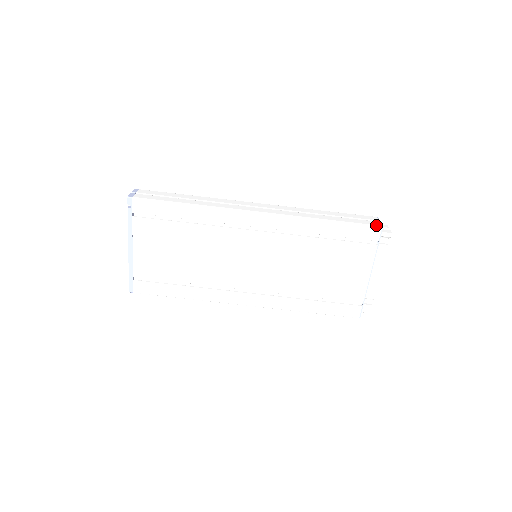
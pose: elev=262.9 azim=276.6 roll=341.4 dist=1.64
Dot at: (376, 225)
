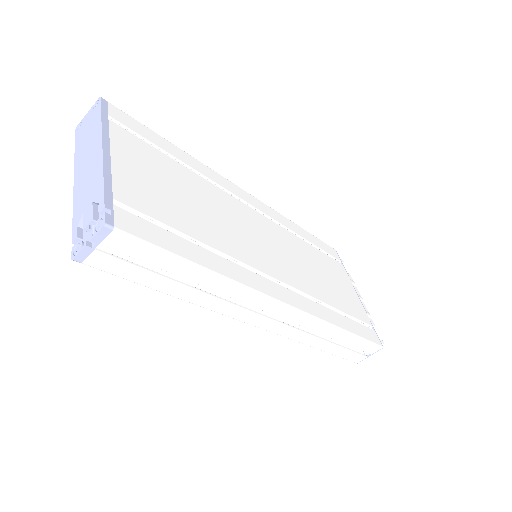
Dot at: occluded
